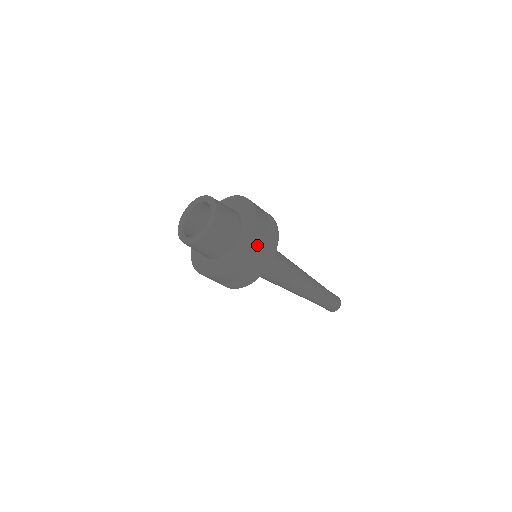
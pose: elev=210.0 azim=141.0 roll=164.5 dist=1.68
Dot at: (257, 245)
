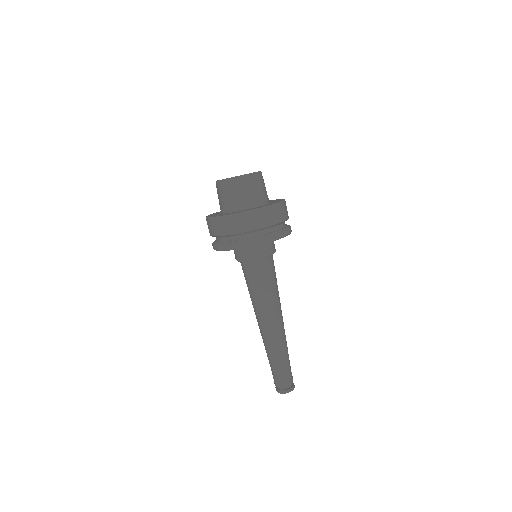
Dot at: (276, 213)
